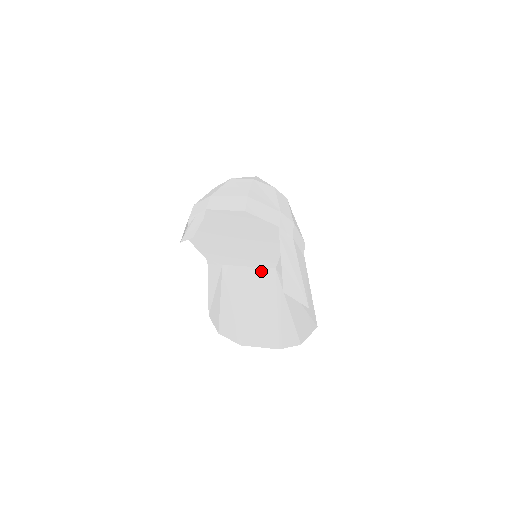
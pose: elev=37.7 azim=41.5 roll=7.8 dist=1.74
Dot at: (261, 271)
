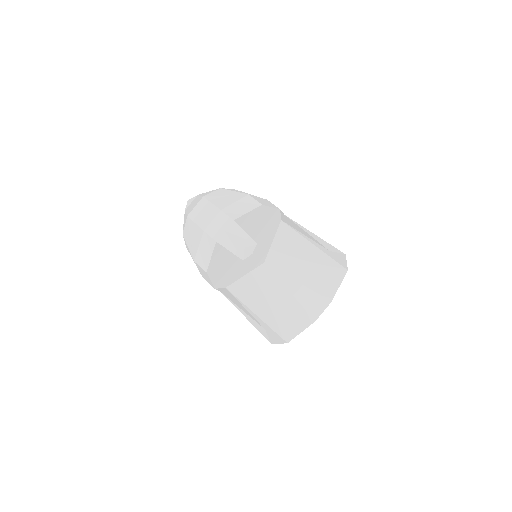
Dot at: (256, 272)
